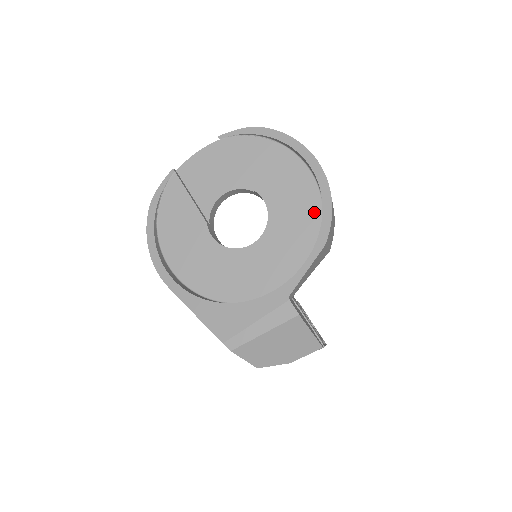
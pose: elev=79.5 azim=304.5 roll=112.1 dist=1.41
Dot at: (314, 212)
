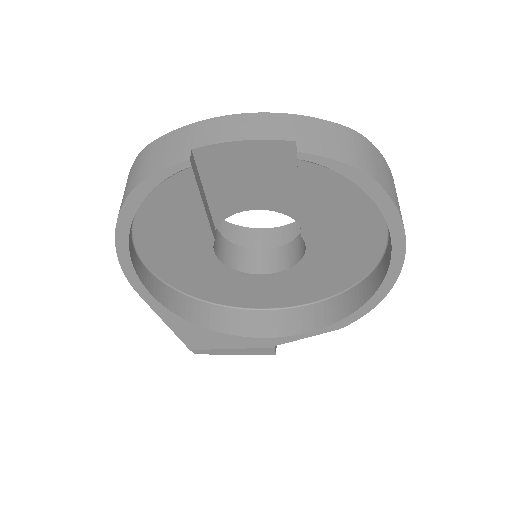
Dot at: (353, 277)
